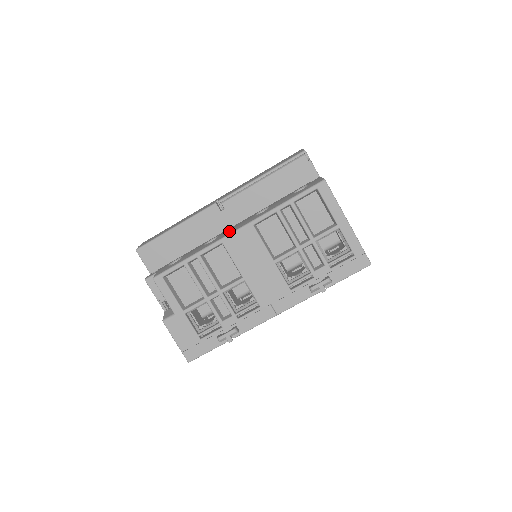
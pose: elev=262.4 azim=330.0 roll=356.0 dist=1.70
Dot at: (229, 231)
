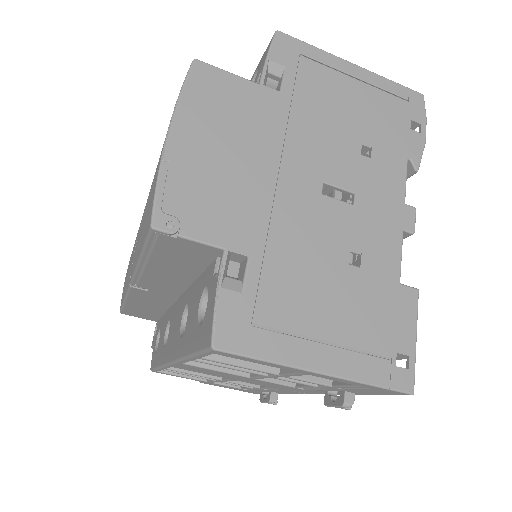
Dot at: (169, 345)
